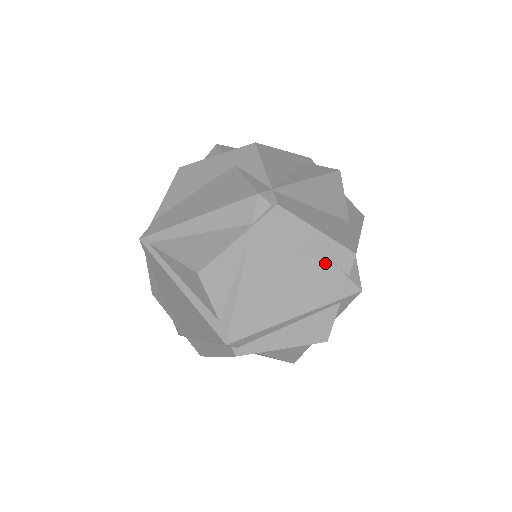
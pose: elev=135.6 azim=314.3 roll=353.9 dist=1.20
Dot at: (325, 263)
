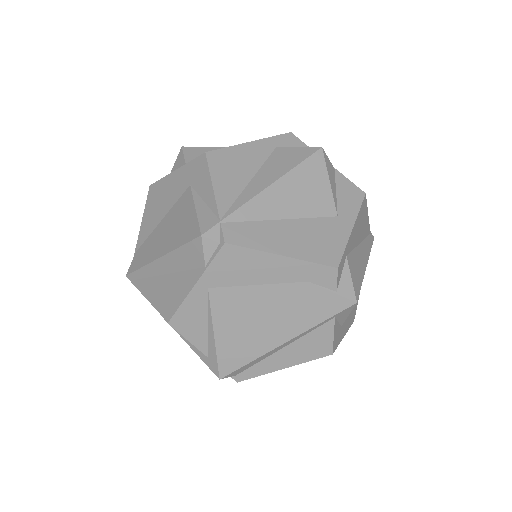
Dot at: (303, 285)
